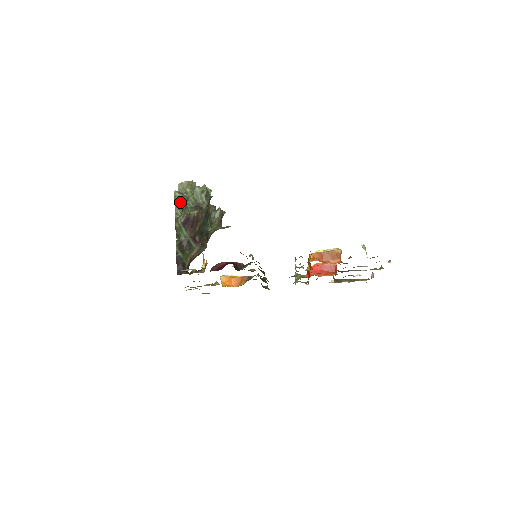
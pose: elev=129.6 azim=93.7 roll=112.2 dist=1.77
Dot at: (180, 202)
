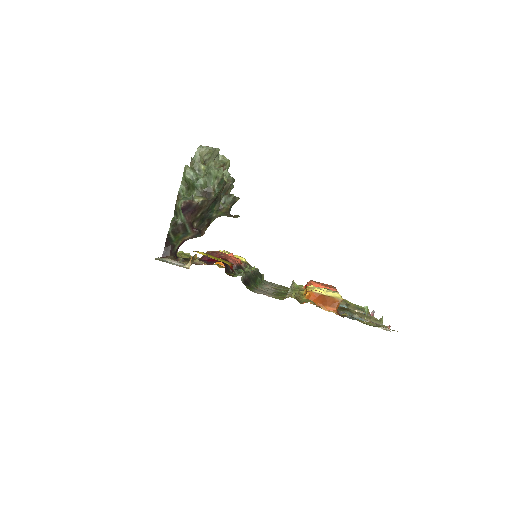
Dot at: (188, 179)
